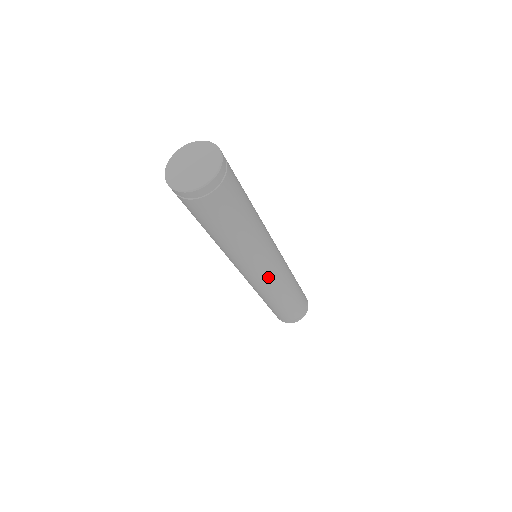
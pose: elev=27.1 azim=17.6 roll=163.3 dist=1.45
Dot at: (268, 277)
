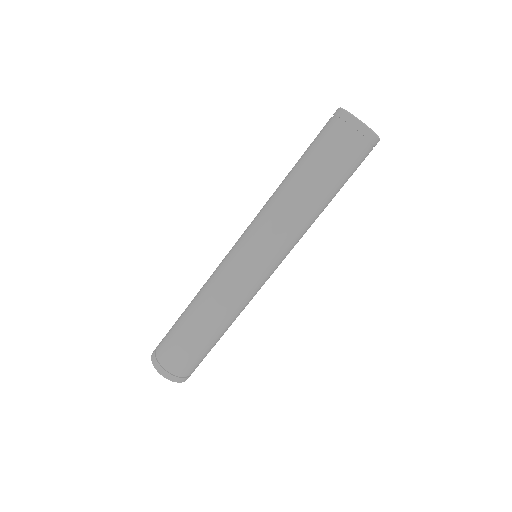
Dot at: (250, 273)
